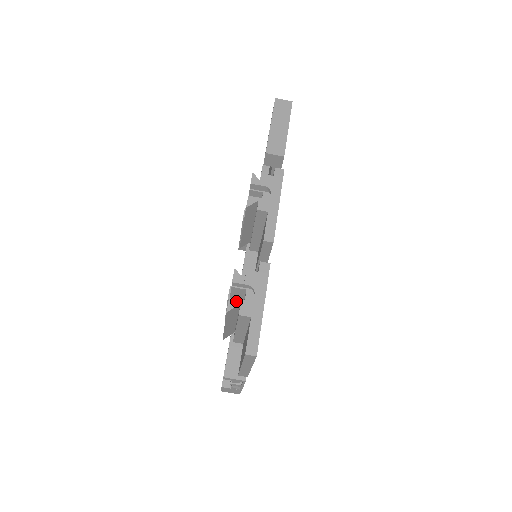
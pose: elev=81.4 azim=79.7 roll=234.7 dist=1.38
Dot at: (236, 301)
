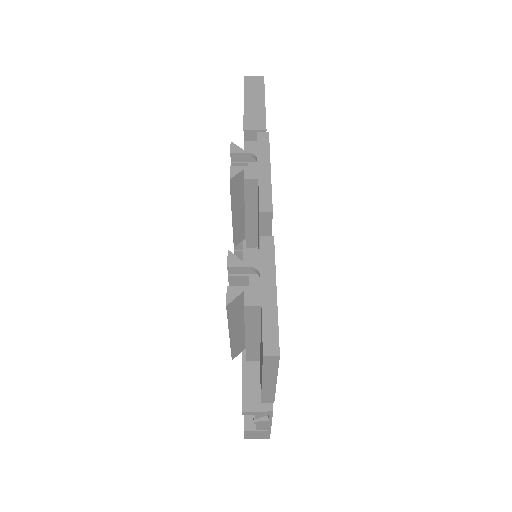
Dot at: (237, 289)
